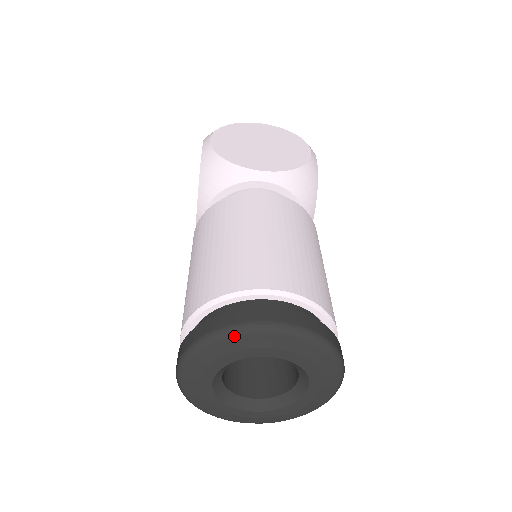
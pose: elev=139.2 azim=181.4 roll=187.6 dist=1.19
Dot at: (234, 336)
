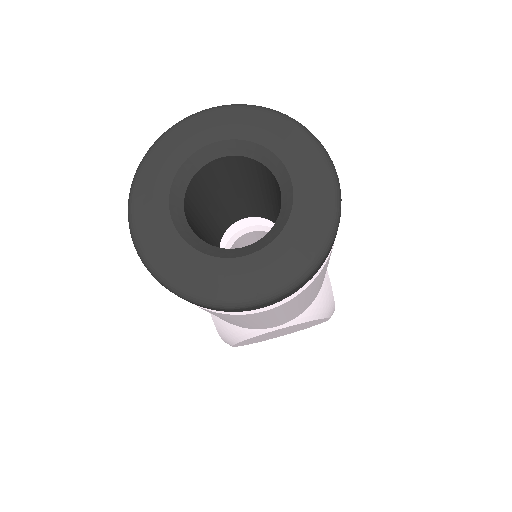
Dot at: (169, 132)
